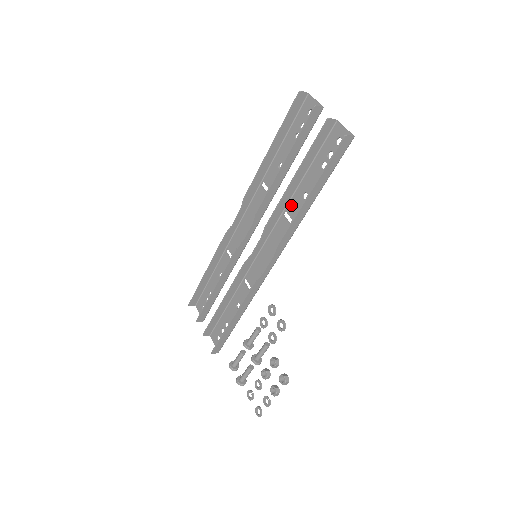
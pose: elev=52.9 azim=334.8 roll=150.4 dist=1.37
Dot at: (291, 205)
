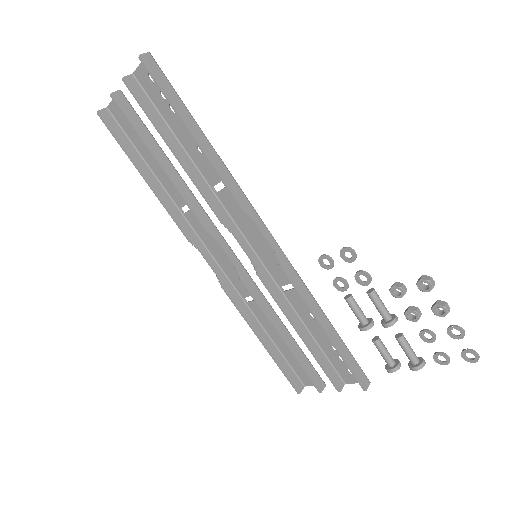
Dot at: (207, 176)
